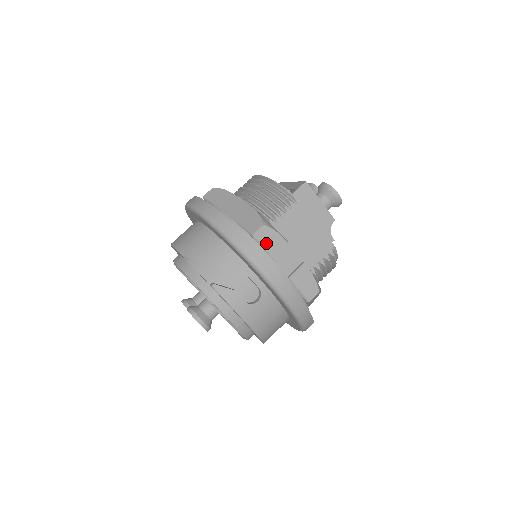
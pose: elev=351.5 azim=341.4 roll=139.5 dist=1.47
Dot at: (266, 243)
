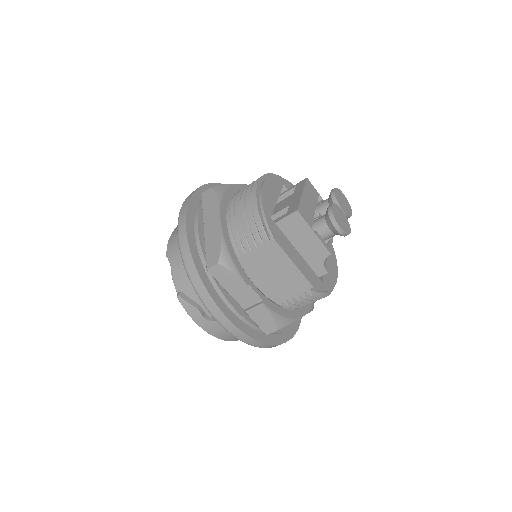
Dot at: (221, 279)
